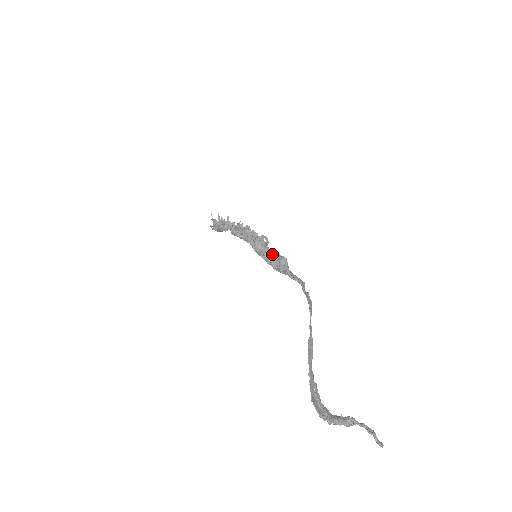
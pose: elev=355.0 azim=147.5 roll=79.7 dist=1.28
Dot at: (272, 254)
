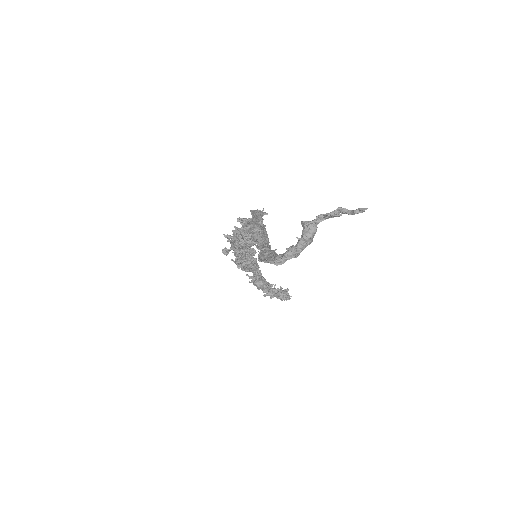
Dot at: (237, 229)
